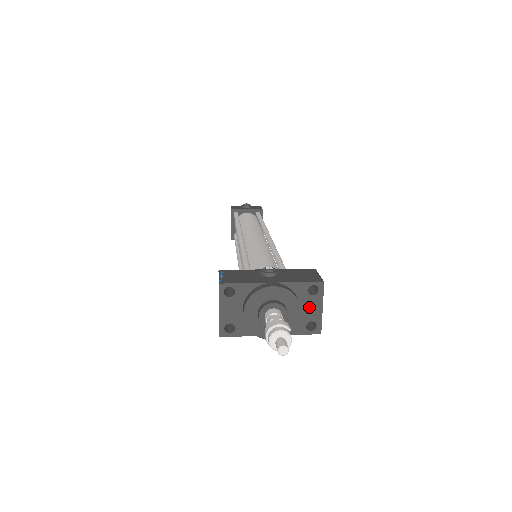
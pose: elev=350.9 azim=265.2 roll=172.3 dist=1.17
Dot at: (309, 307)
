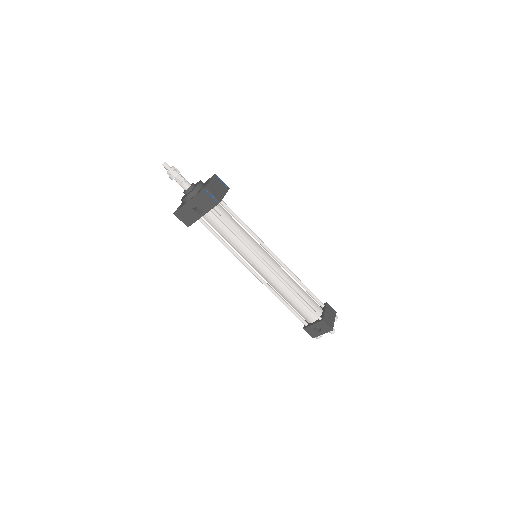
Dot at: occluded
